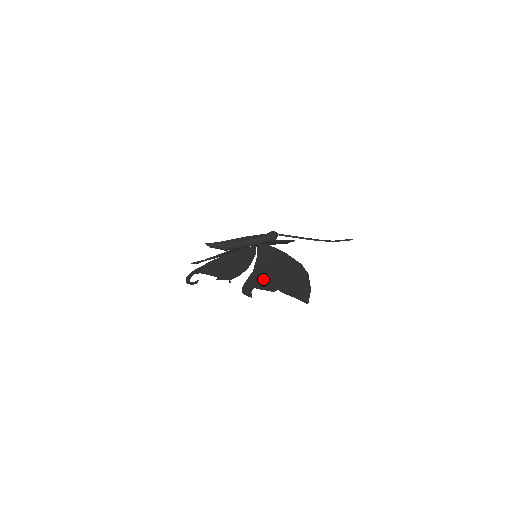
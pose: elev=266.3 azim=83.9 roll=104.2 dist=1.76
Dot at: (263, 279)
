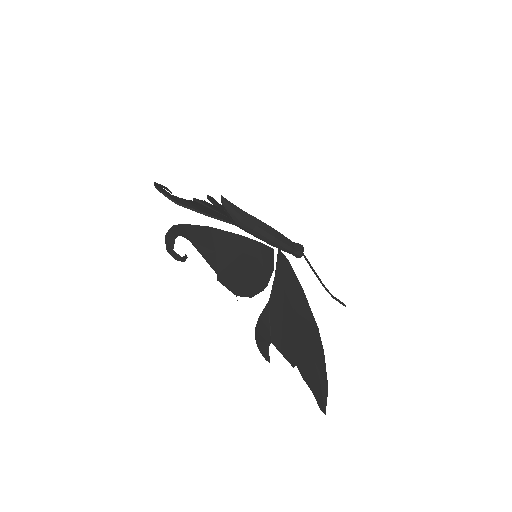
Dot at: (282, 330)
